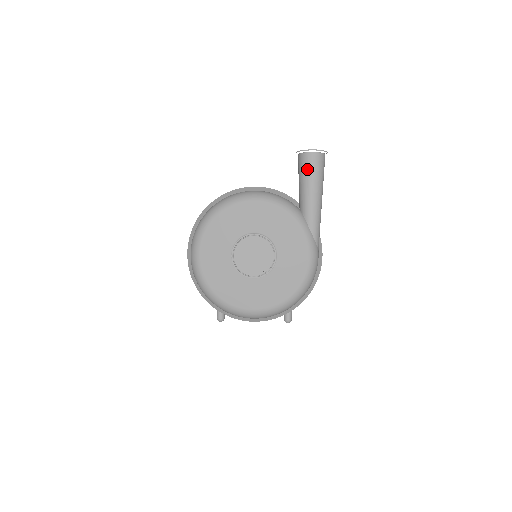
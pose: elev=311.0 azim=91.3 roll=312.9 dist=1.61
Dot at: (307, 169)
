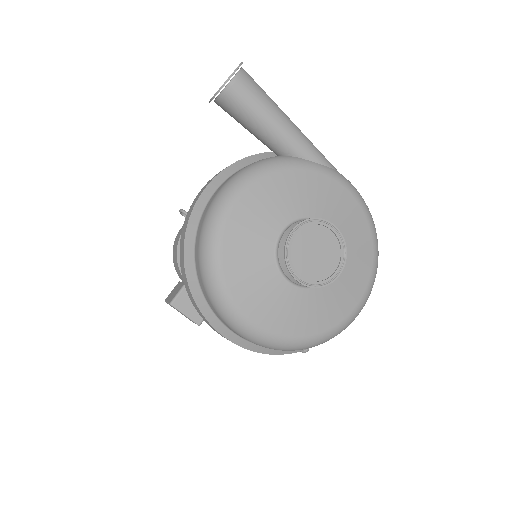
Dot at: (248, 103)
